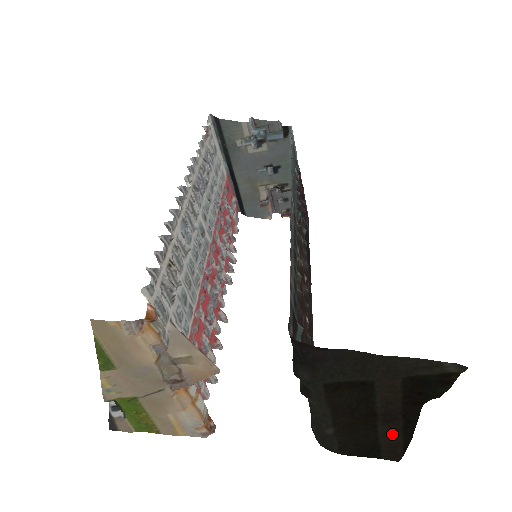
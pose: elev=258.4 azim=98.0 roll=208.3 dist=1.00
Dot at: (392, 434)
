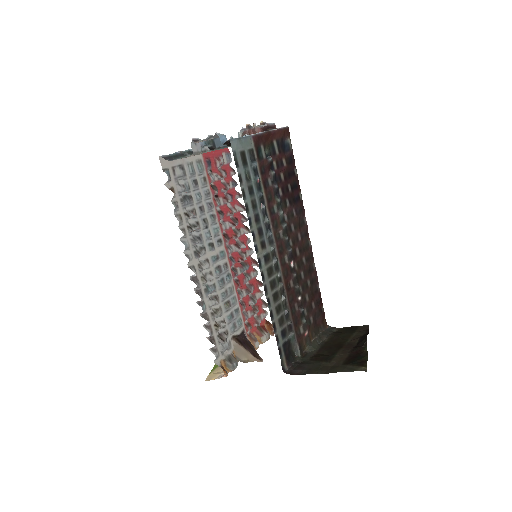
Dot at: (356, 338)
